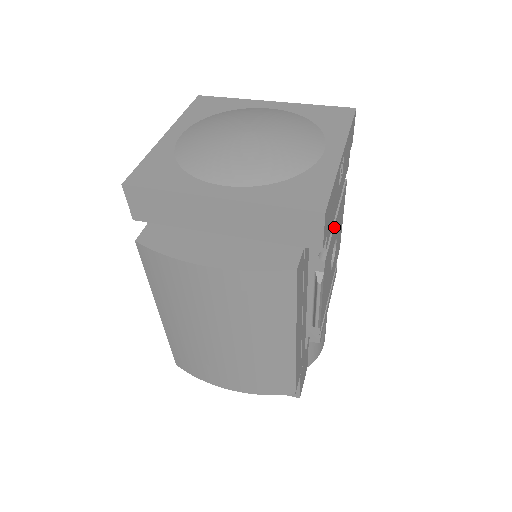
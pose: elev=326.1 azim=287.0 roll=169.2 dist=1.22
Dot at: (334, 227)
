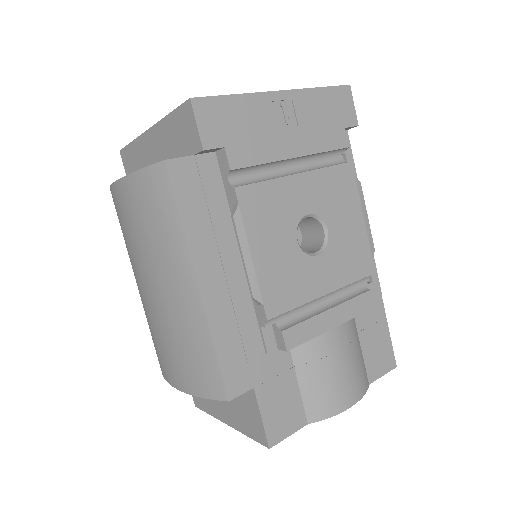
Dot at: (285, 179)
